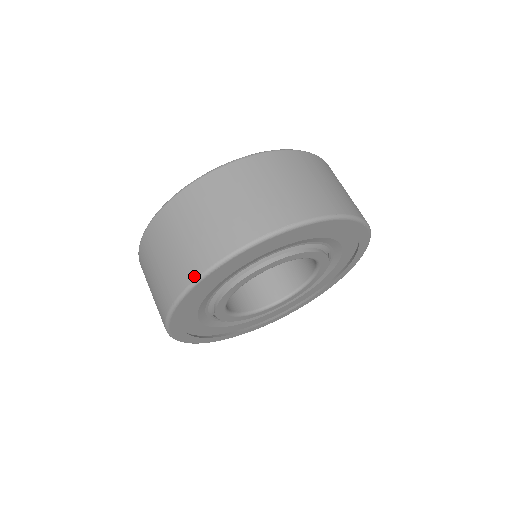
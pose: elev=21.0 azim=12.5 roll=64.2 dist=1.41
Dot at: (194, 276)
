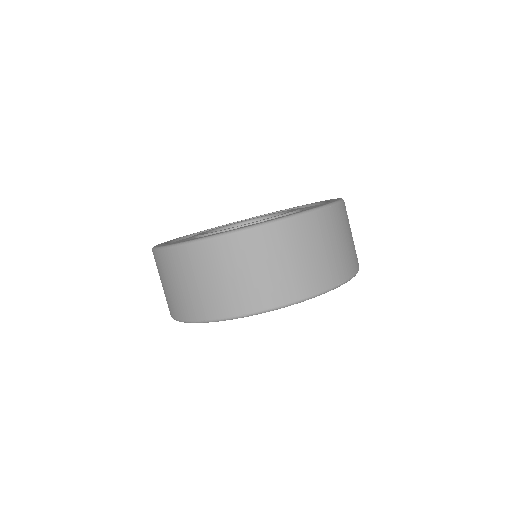
Dot at: occluded
